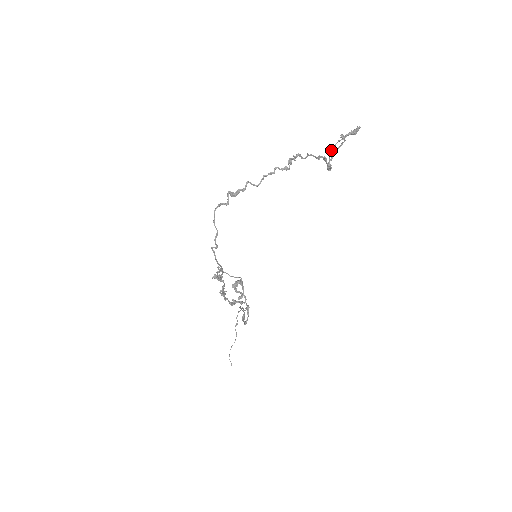
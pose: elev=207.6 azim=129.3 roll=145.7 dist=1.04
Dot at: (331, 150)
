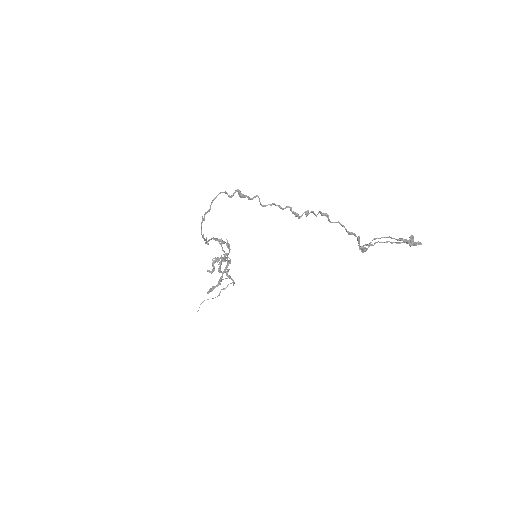
Dot at: (375, 238)
